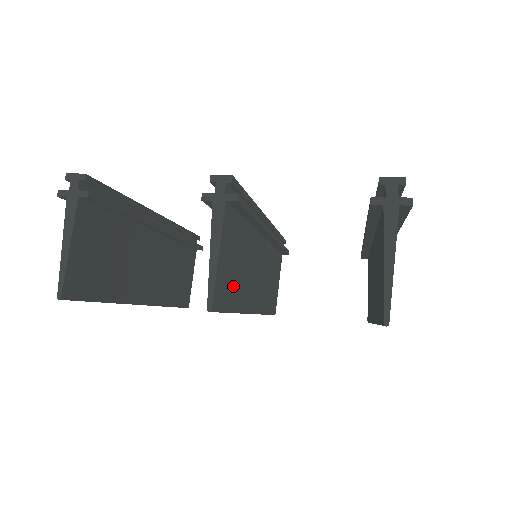
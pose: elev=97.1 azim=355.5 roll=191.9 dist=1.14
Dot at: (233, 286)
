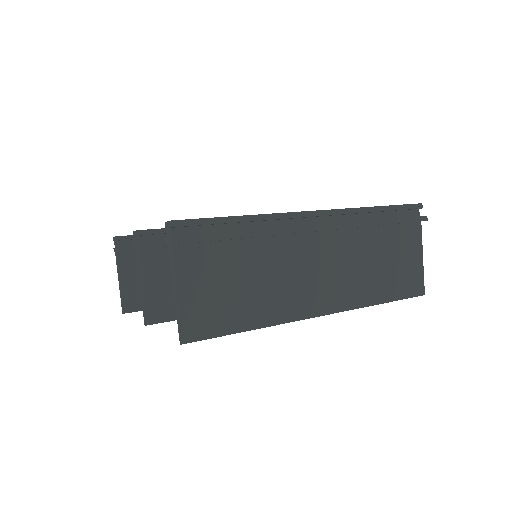
Dot at: occluded
